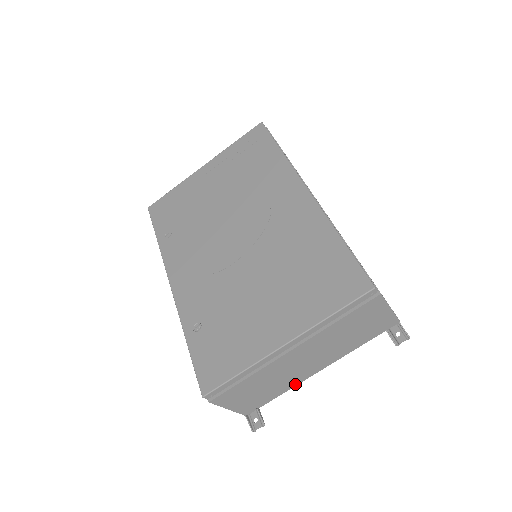
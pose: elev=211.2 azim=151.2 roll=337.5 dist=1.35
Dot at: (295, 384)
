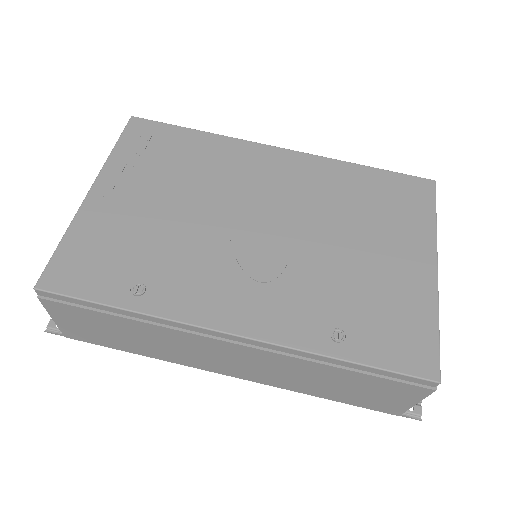
Dot at: occluded
